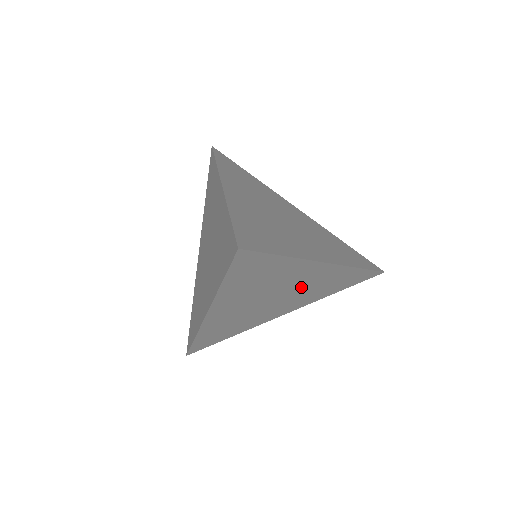
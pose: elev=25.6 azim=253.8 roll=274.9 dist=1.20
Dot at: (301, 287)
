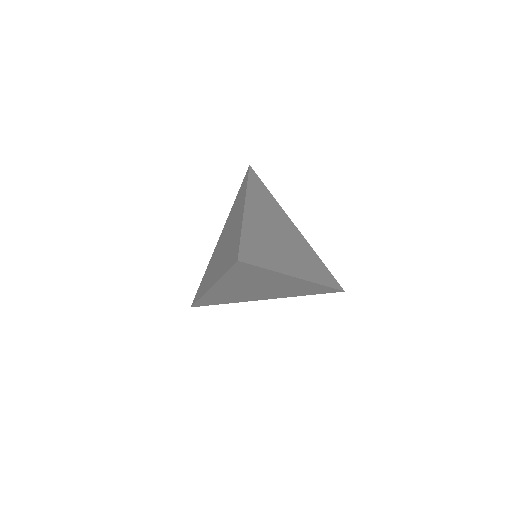
Dot at: (279, 287)
